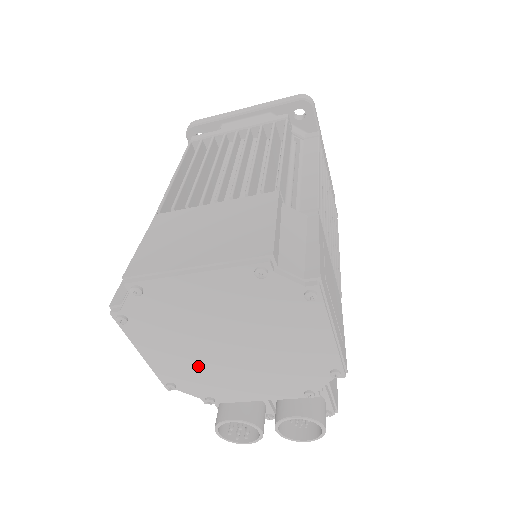
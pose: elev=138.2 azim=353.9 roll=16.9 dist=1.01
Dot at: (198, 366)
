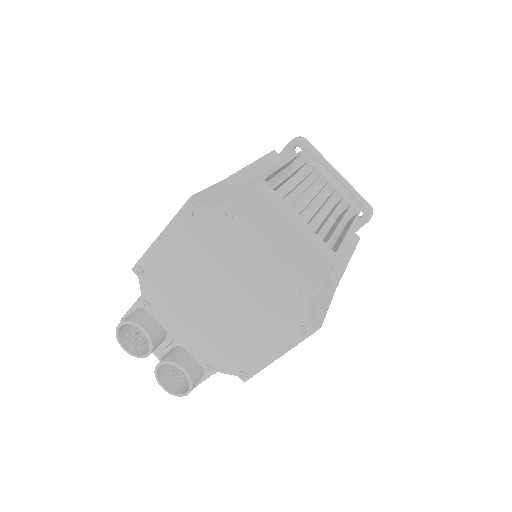
Dot at: (178, 283)
